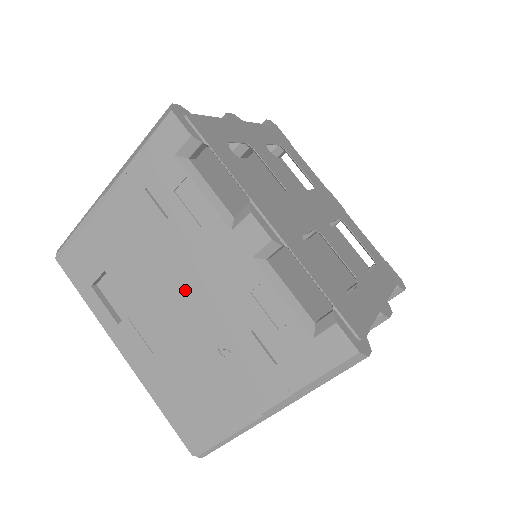
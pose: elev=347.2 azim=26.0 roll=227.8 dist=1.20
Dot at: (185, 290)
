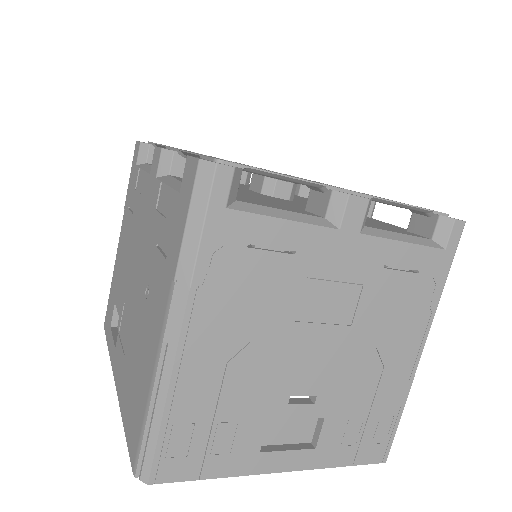
Dot at: (136, 261)
